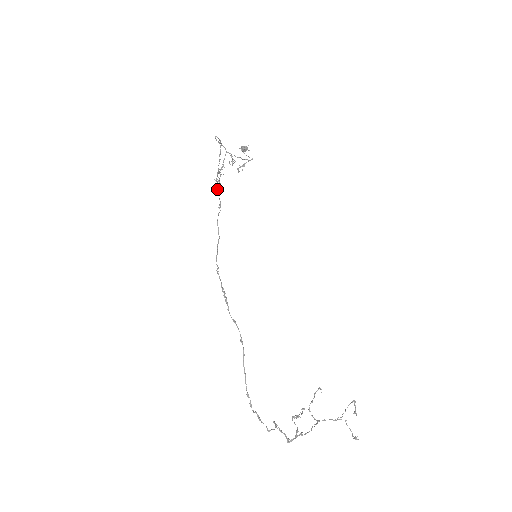
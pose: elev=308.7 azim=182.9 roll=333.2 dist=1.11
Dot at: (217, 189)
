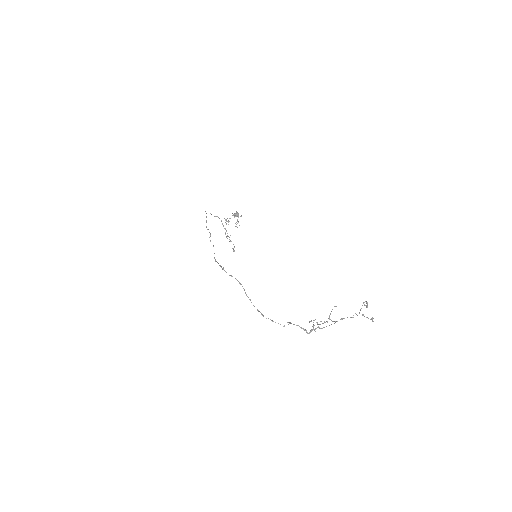
Dot at: (207, 229)
